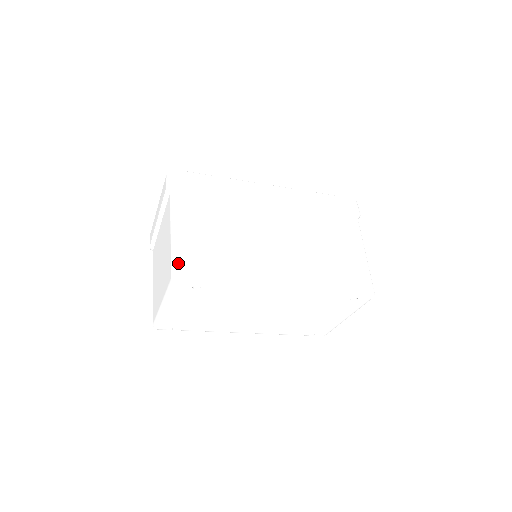
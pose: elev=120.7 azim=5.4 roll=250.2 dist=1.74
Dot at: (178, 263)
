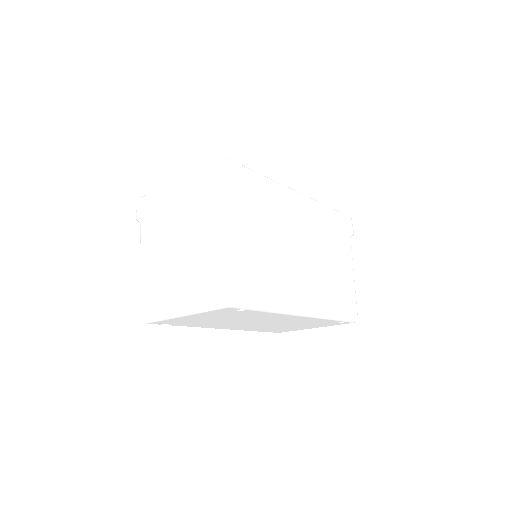
Dot at: (233, 284)
